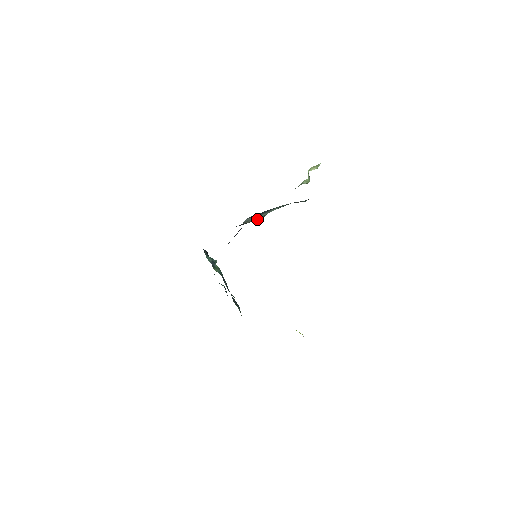
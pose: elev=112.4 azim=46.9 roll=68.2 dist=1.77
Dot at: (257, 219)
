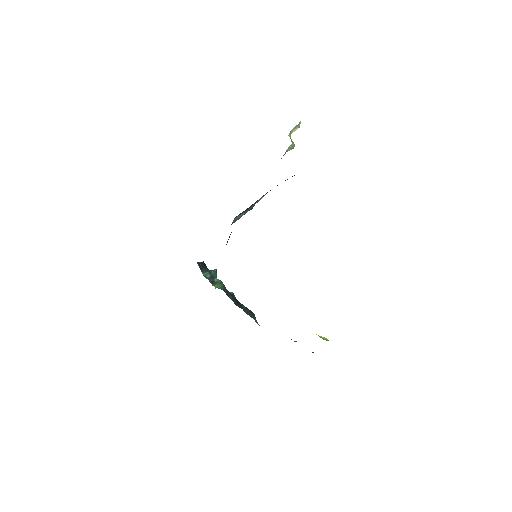
Dot at: (246, 212)
